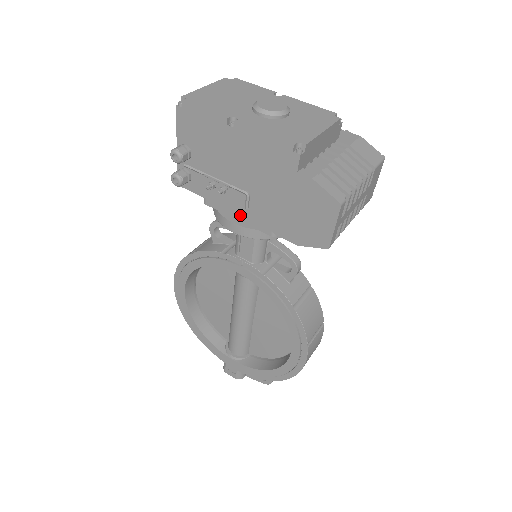
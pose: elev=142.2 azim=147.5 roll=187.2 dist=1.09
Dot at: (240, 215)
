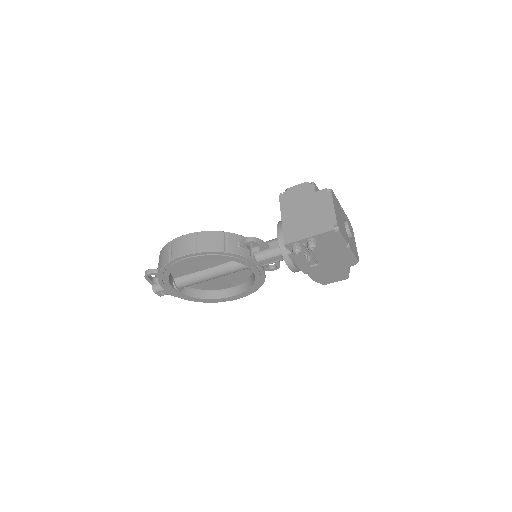
Dot at: (301, 265)
